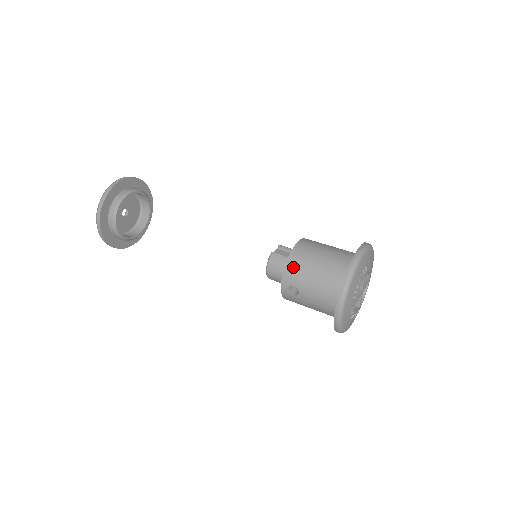
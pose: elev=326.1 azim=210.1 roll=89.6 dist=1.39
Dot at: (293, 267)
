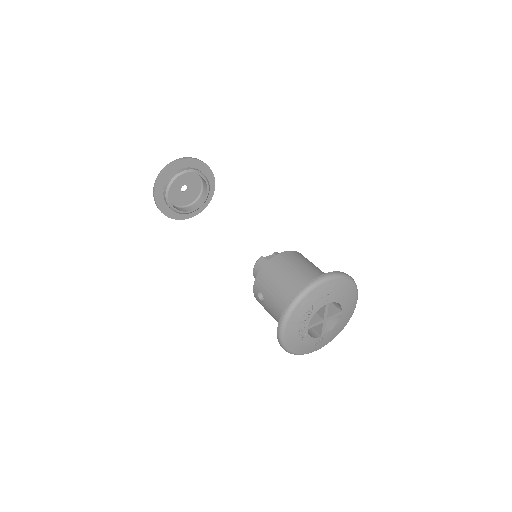
Dot at: (265, 274)
